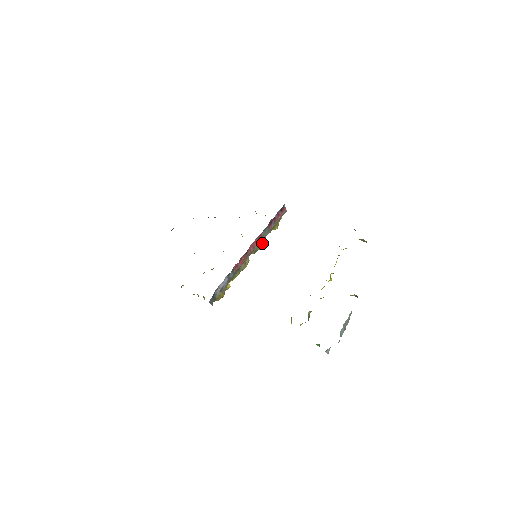
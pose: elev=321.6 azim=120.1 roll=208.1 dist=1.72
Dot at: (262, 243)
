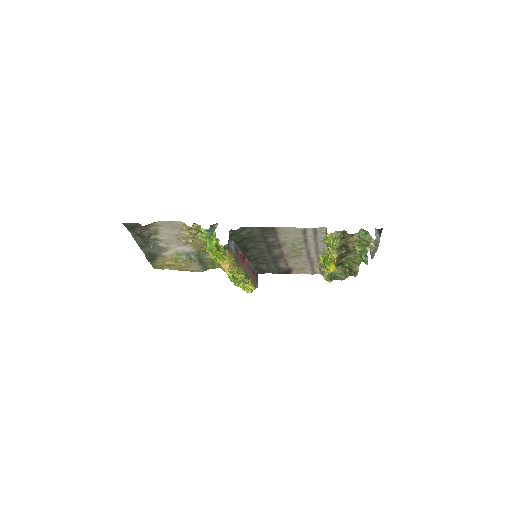
Dot at: occluded
